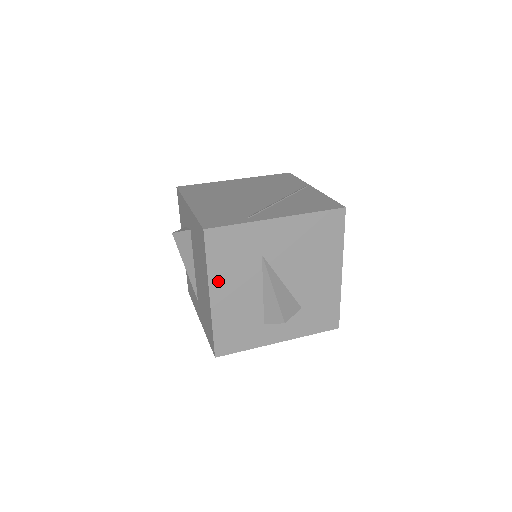
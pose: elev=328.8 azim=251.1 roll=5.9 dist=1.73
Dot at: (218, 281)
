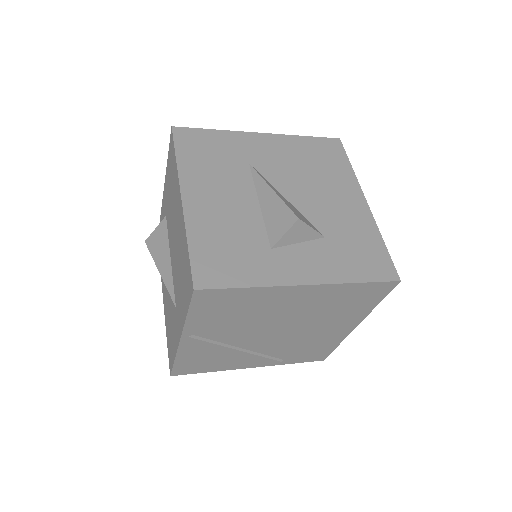
Dot at: (192, 180)
